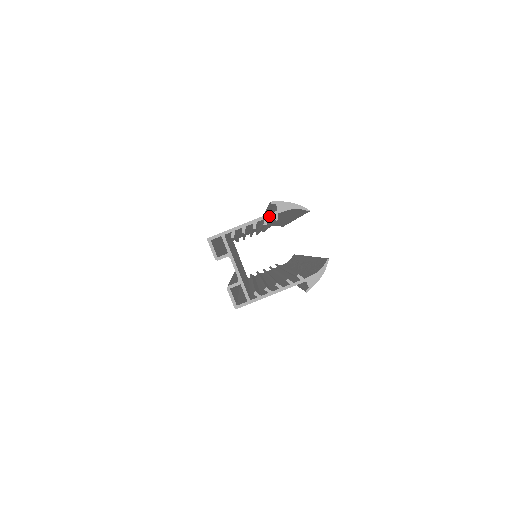
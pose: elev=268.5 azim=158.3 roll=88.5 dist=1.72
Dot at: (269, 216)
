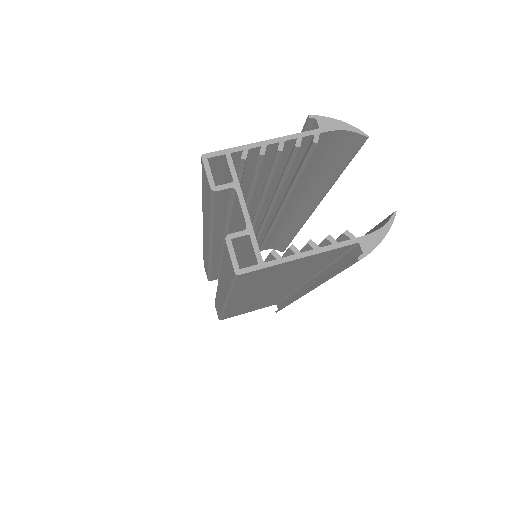
Dot at: (305, 135)
